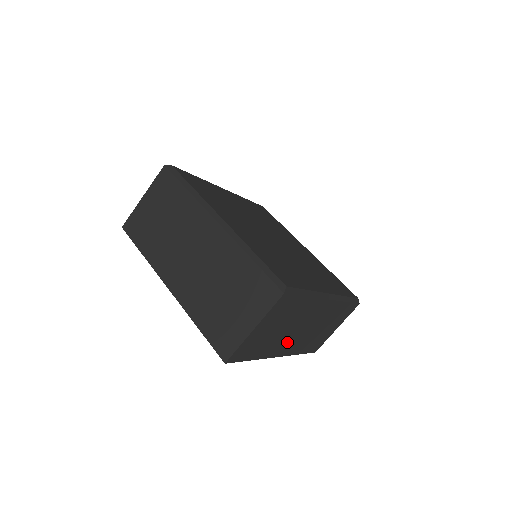
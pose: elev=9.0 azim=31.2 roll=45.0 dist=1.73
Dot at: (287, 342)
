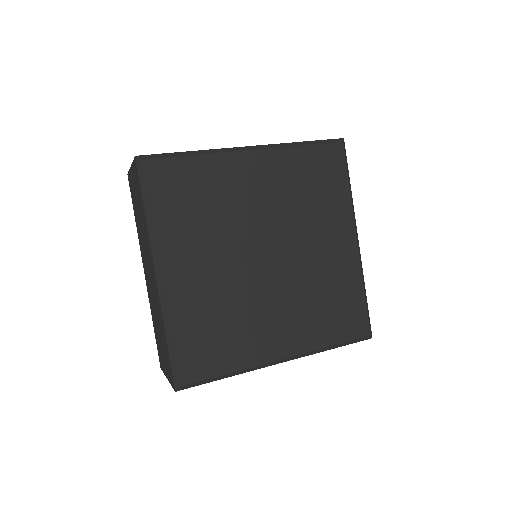
Dot at: occluded
